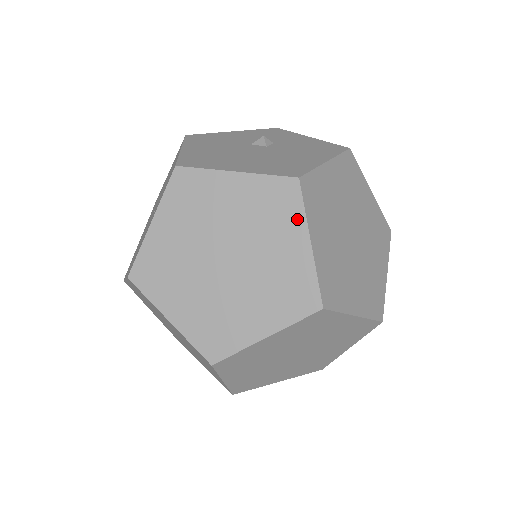
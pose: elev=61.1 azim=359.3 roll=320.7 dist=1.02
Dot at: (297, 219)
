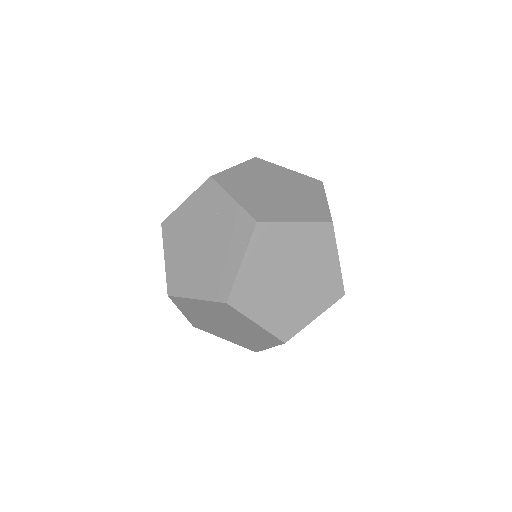
Dot at: (274, 166)
